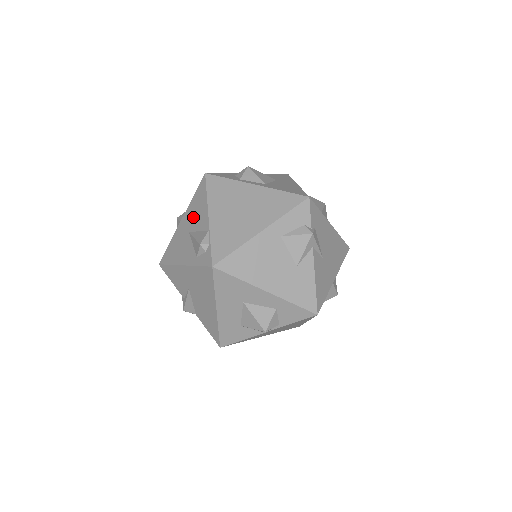
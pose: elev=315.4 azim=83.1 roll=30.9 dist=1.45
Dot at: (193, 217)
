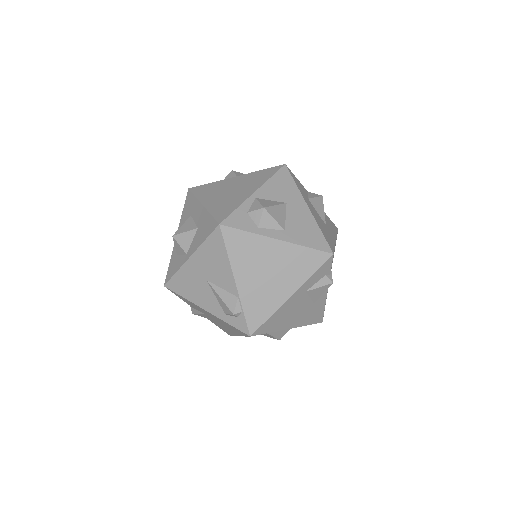
Dot at: (210, 267)
